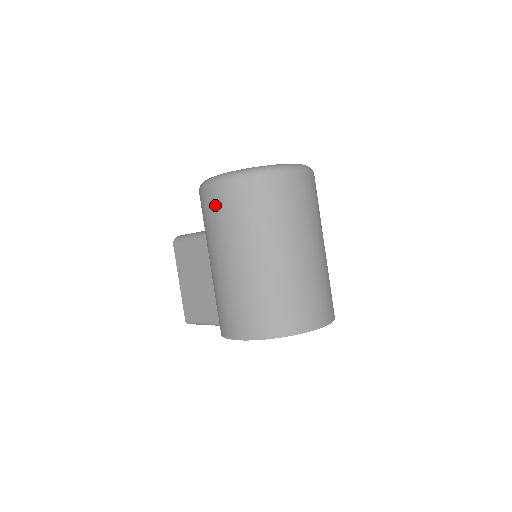
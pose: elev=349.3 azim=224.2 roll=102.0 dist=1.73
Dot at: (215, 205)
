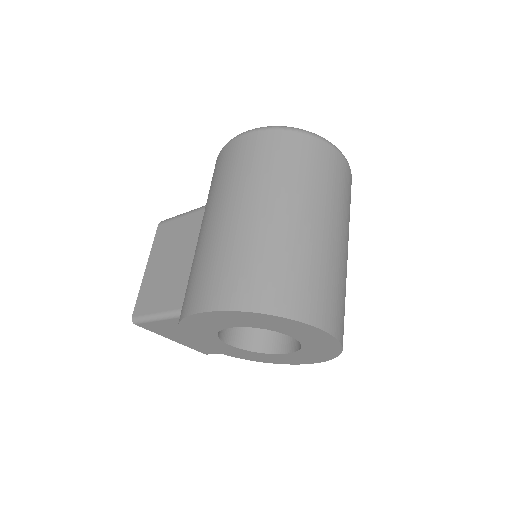
Dot at: (235, 155)
